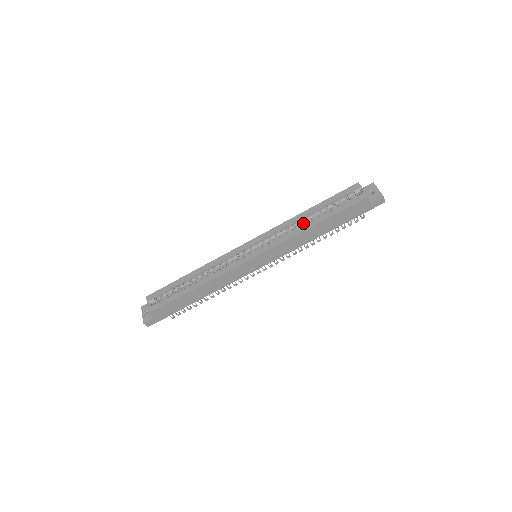
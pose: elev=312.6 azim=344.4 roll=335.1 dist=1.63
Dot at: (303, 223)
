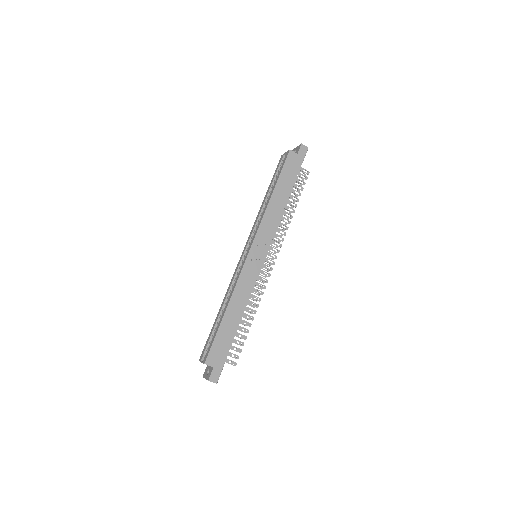
Dot at: occluded
